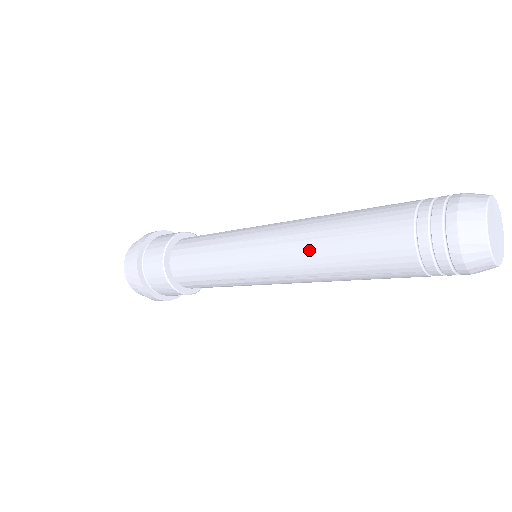
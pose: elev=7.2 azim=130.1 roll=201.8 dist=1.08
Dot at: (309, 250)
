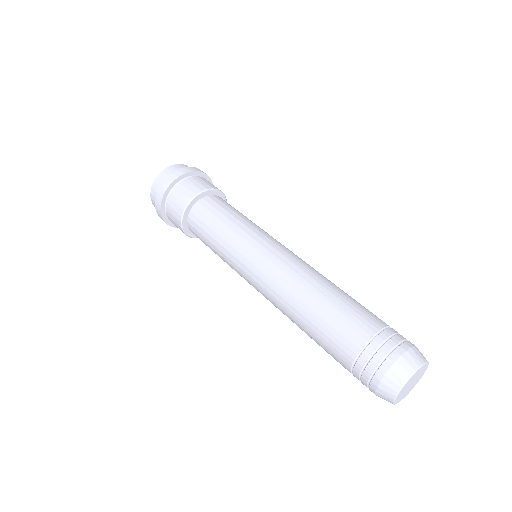
Dot at: occluded
